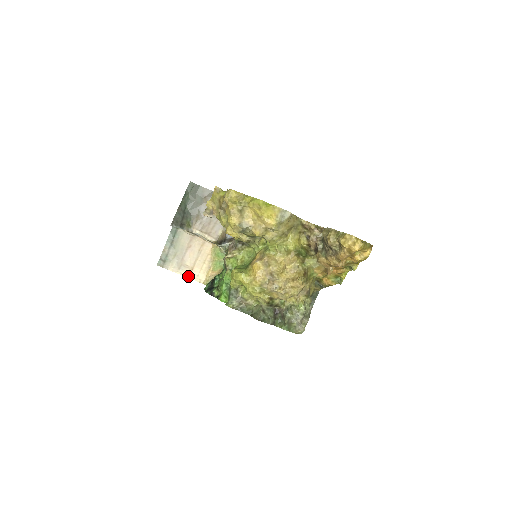
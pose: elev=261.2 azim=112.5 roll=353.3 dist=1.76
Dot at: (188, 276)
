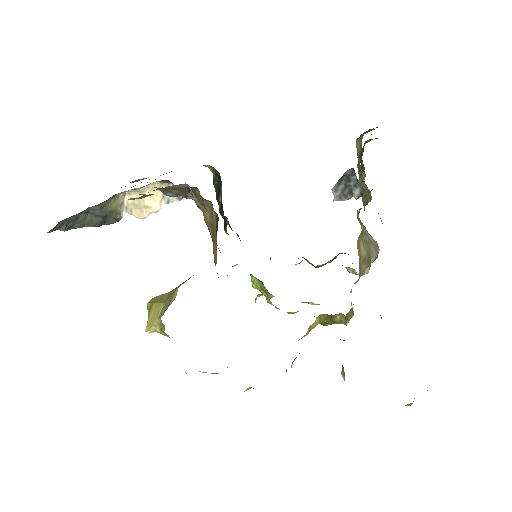
Dot at: occluded
